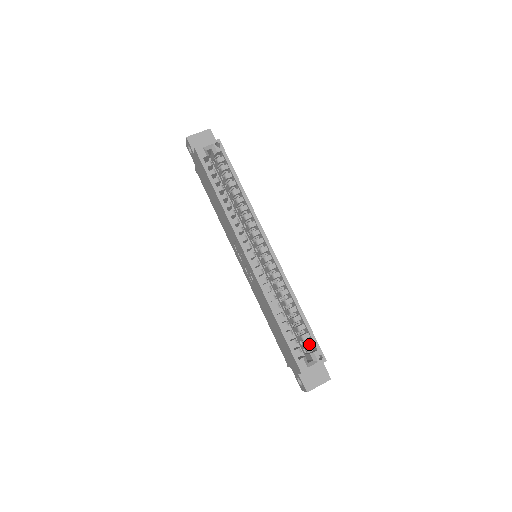
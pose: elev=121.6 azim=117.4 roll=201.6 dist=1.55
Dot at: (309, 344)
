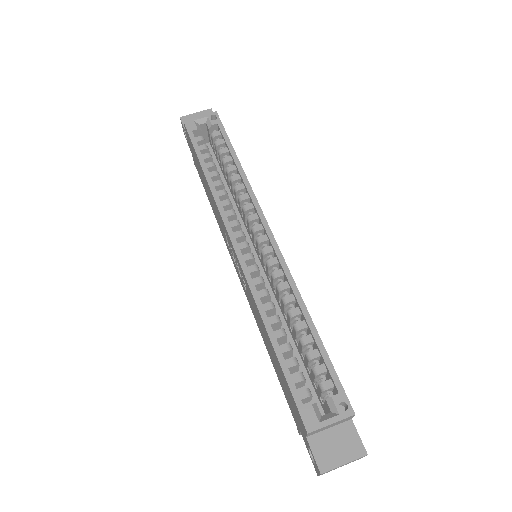
Dot at: (325, 383)
